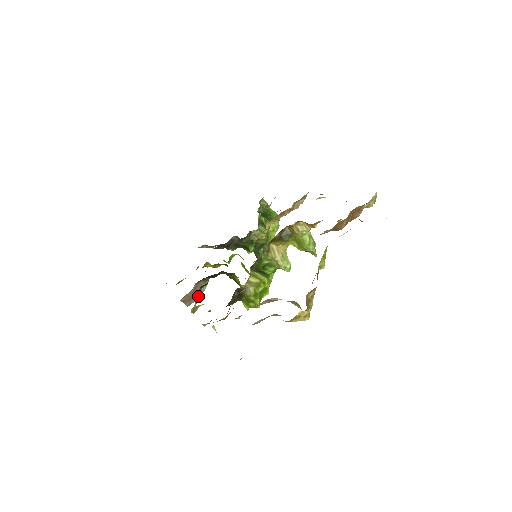
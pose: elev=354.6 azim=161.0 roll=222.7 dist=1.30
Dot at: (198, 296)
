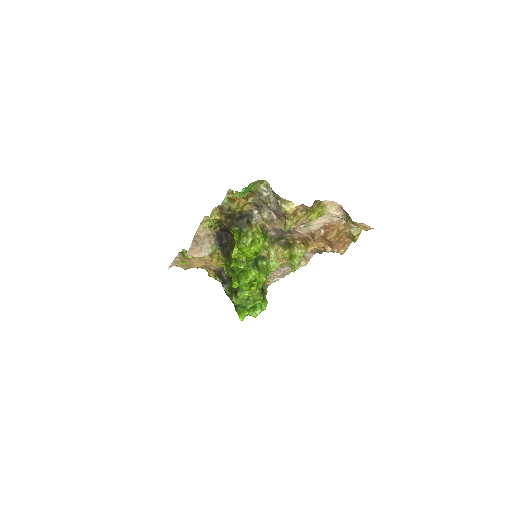
Dot at: (217, 221)
